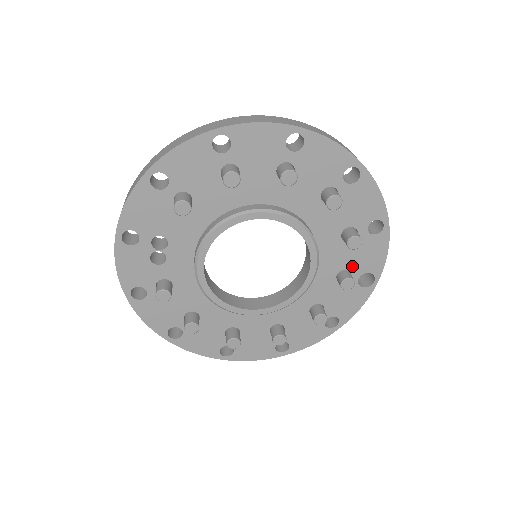
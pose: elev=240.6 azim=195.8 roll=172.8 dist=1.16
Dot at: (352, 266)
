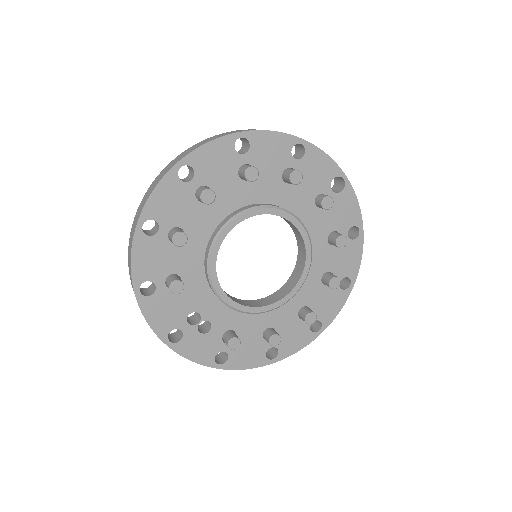
Dot at: (317, 189)
